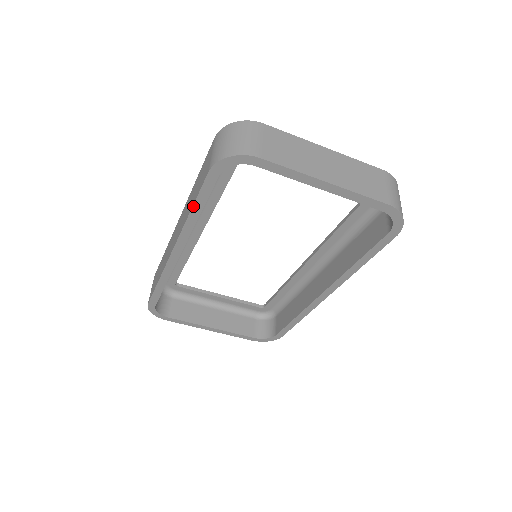
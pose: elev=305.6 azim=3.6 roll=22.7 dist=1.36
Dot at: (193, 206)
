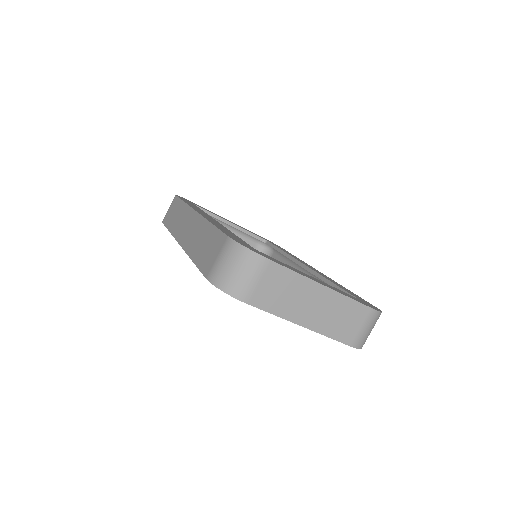
Dot at: (195, 264)
